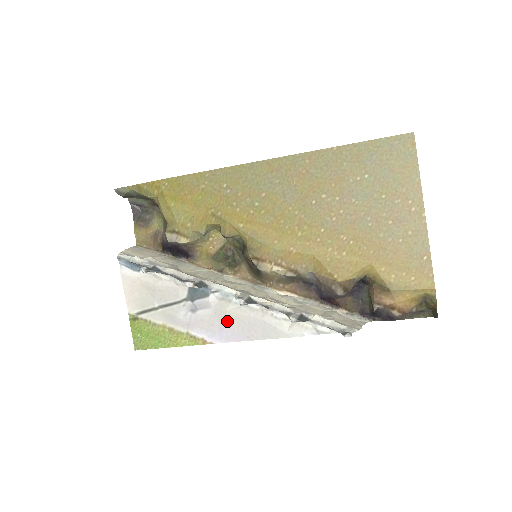
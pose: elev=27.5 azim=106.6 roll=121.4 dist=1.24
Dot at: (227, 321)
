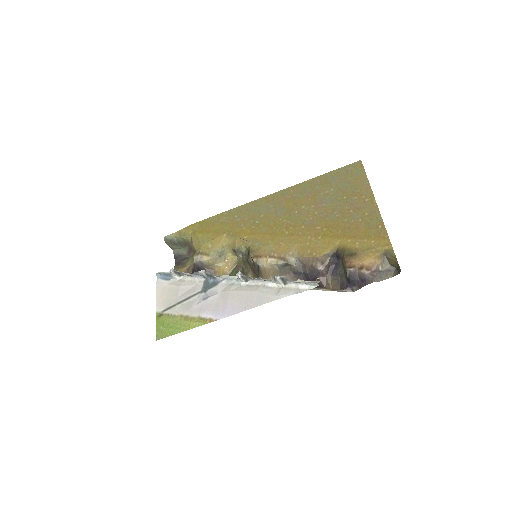
Dot at: (230, 299)
